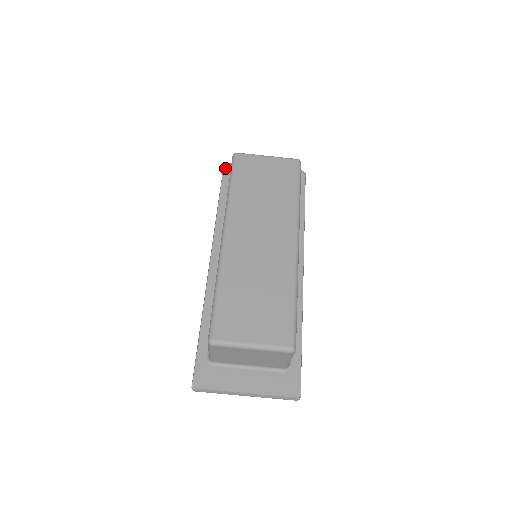
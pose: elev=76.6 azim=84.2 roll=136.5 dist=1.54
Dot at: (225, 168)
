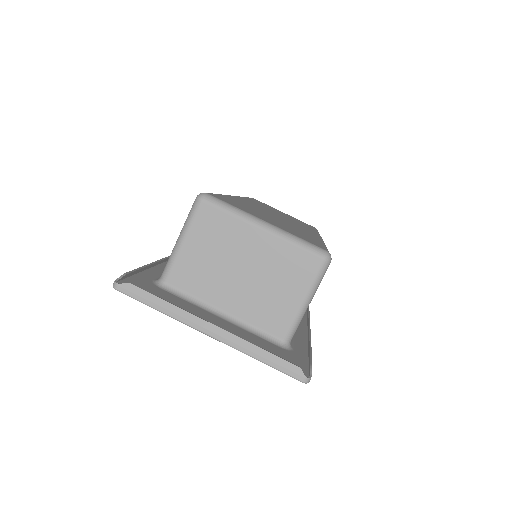
Dot at: occluded
